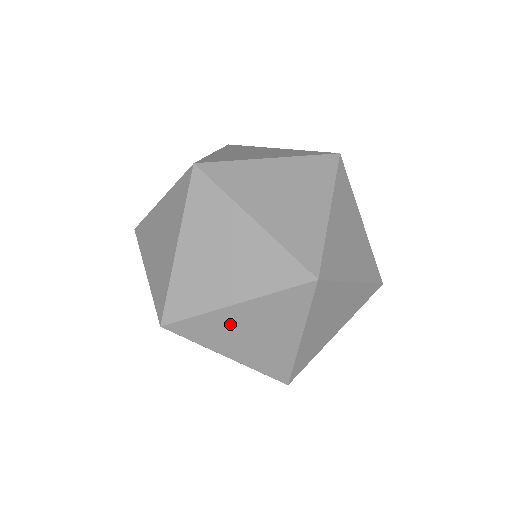
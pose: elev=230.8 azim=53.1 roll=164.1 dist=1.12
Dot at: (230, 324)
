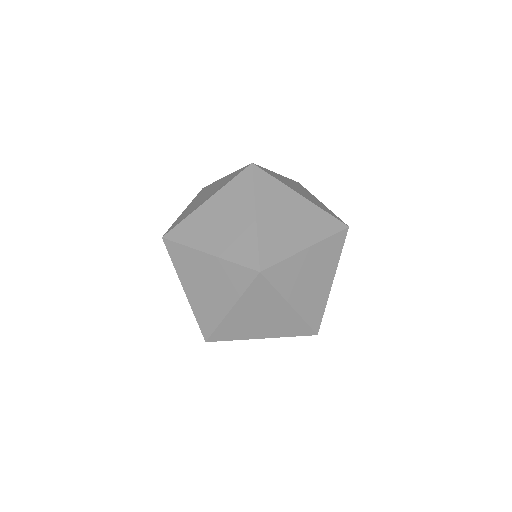
Dot at: (205, 219)
